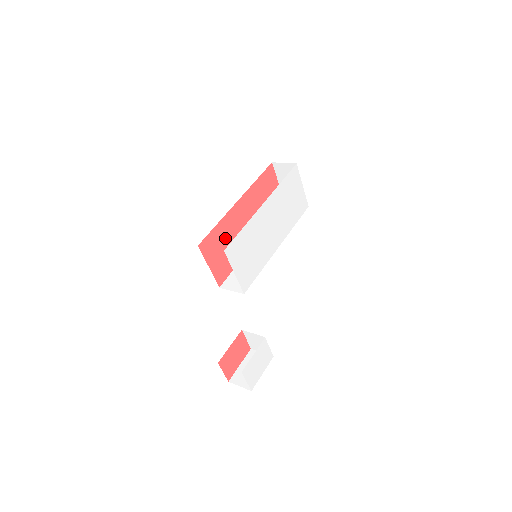
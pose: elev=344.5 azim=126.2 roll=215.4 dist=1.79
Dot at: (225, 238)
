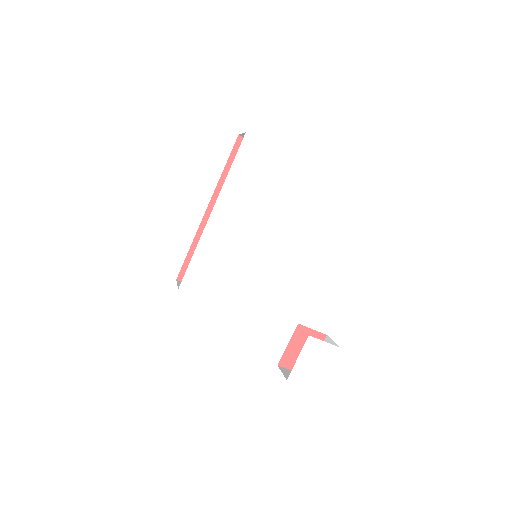
Dot at: occluded
